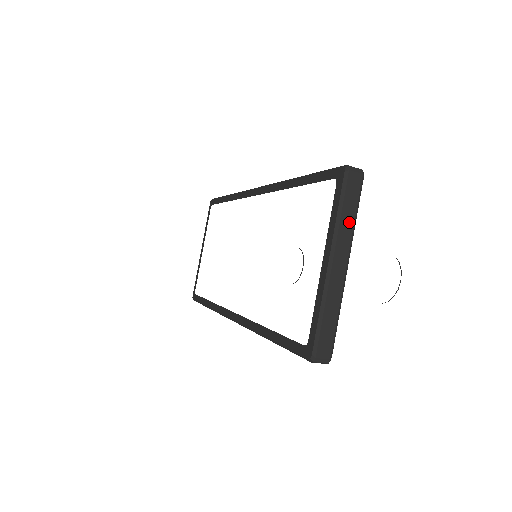
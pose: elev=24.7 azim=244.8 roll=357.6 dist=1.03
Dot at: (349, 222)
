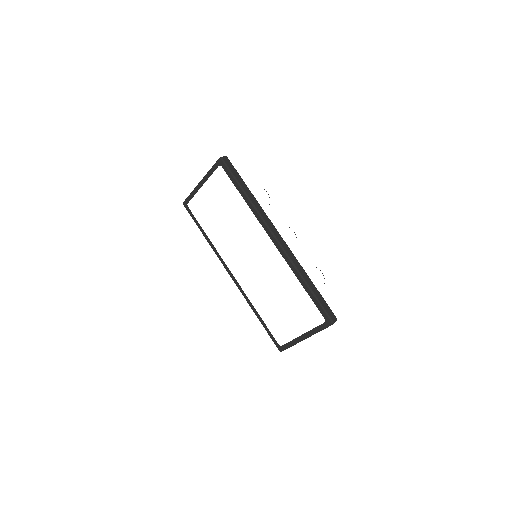
Dot at: occluded
